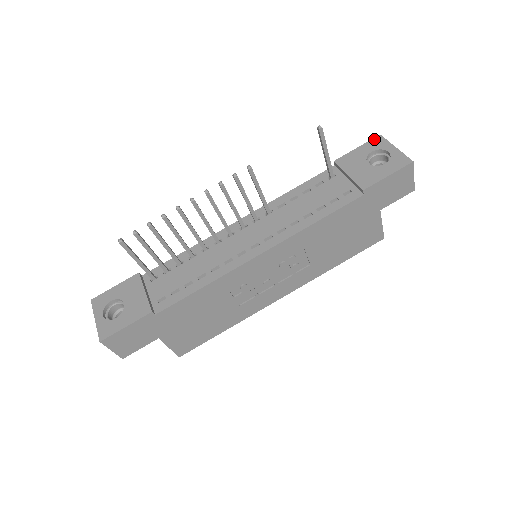
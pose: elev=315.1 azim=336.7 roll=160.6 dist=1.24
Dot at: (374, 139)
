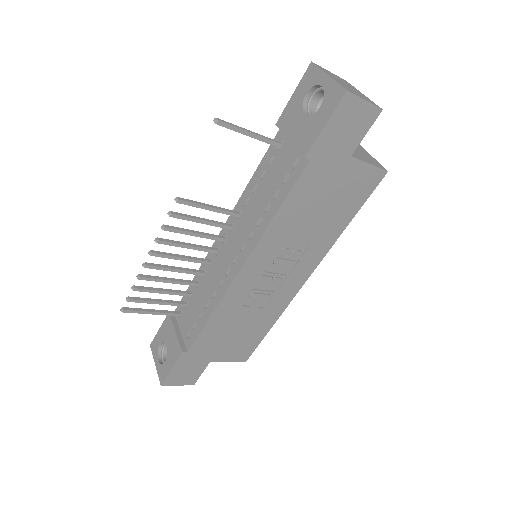
Dot at: (306, 72)
